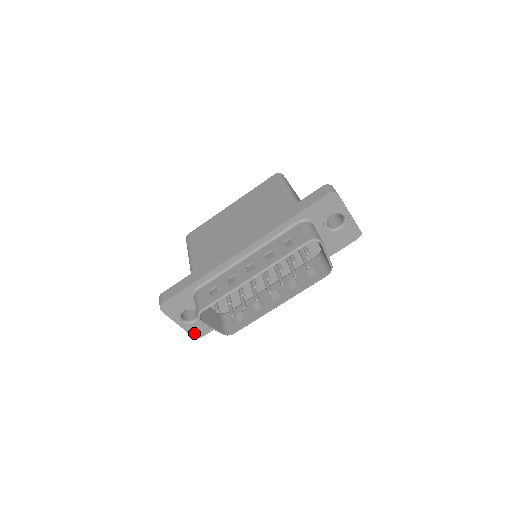
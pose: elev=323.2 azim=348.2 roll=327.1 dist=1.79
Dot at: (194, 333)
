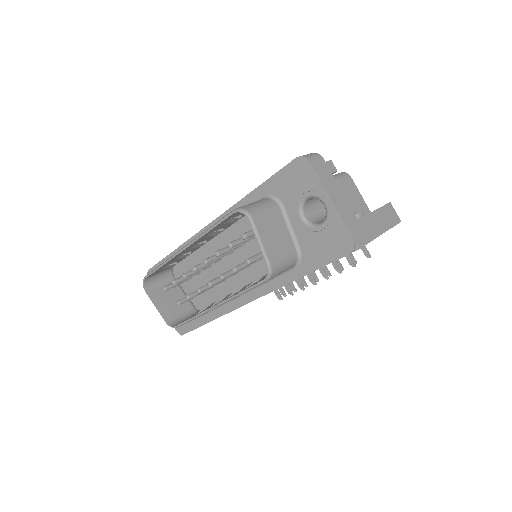
Dot at: occluded
